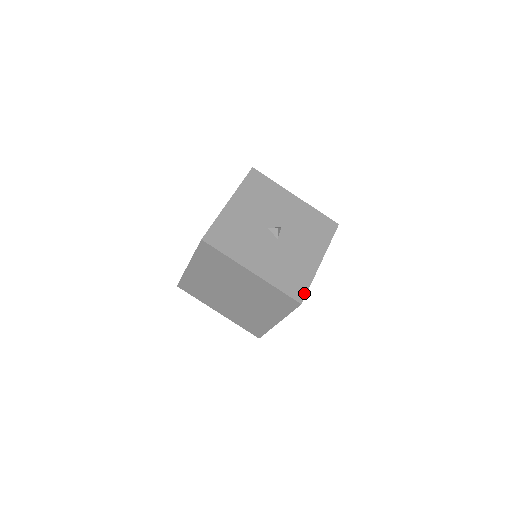
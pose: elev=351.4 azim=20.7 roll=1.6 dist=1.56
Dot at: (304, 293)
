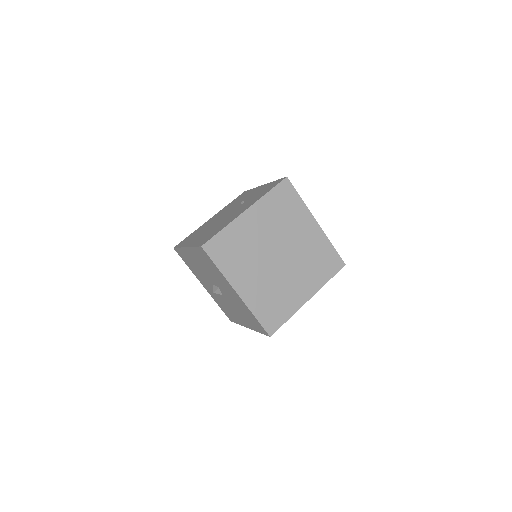
Dot at: occluded
